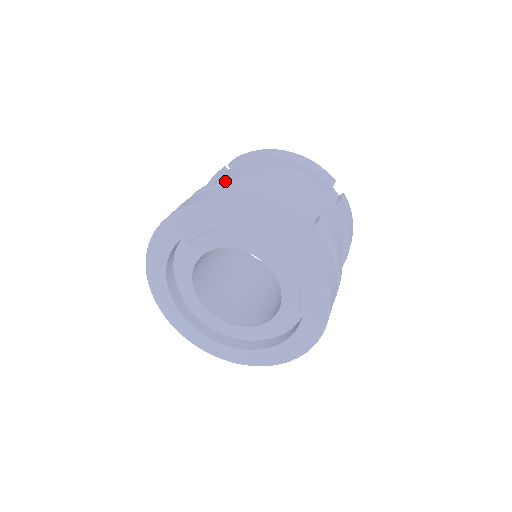
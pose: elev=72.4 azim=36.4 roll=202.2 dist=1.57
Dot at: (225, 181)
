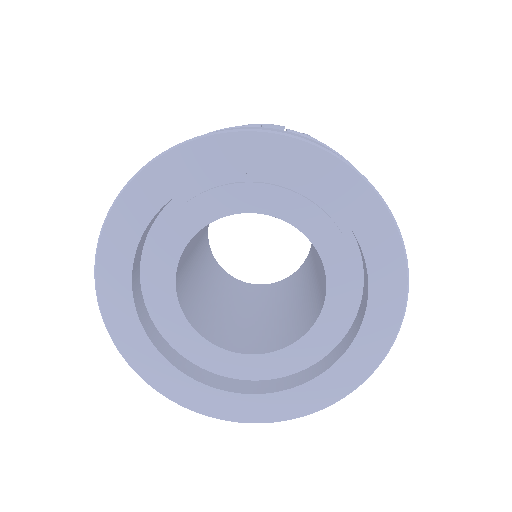
Dot at: occluded
